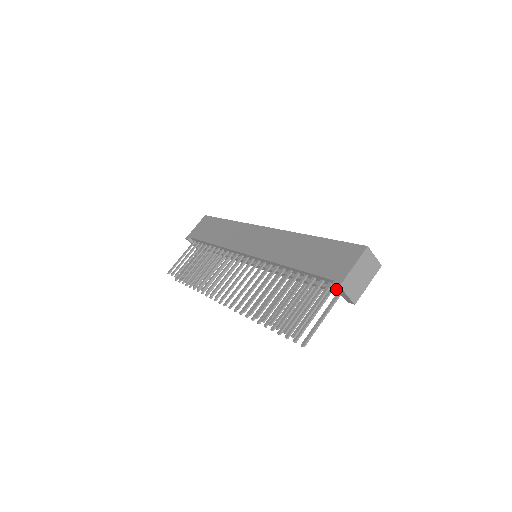
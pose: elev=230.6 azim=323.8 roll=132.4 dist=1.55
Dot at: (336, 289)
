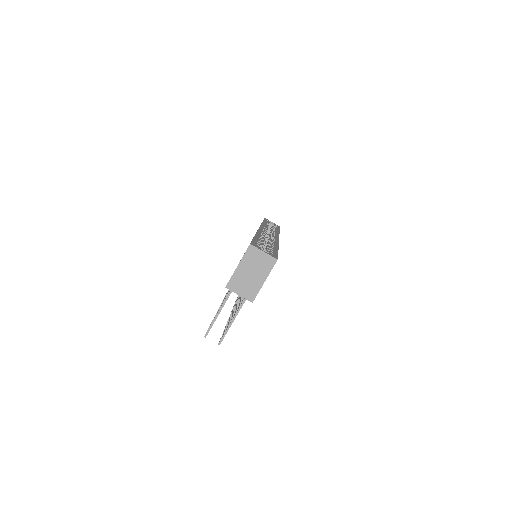
Dot at: occluded
